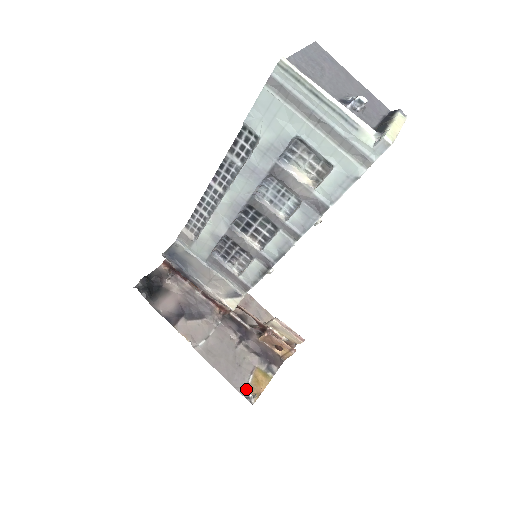
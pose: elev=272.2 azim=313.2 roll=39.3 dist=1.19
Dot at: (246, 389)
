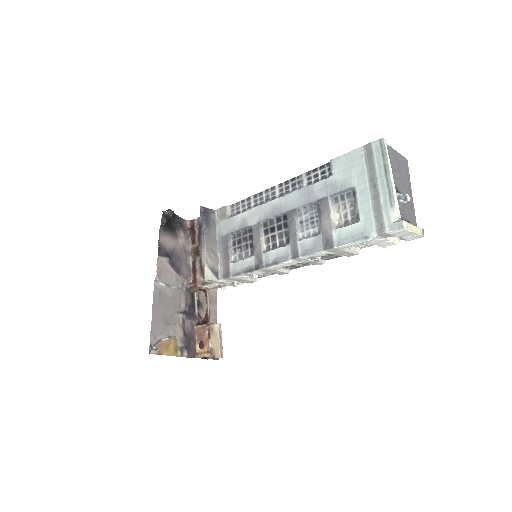
Dot at: (156, 341)
